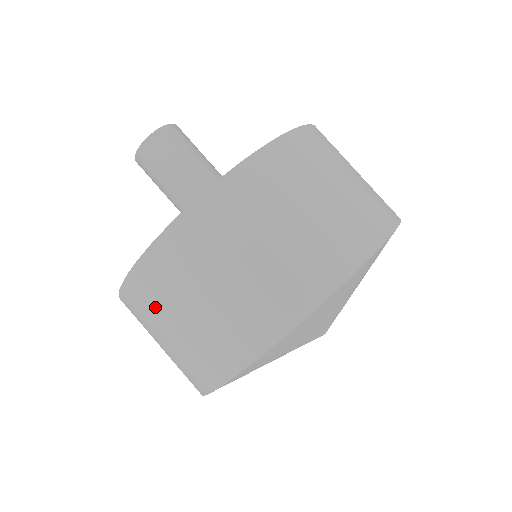
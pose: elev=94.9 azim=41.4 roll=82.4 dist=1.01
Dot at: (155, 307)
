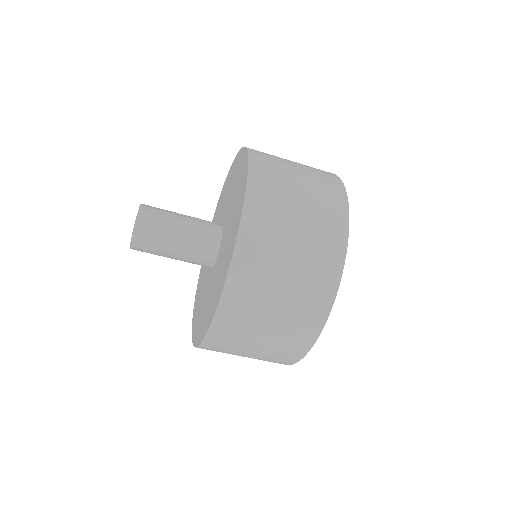
Dot at: occluded
